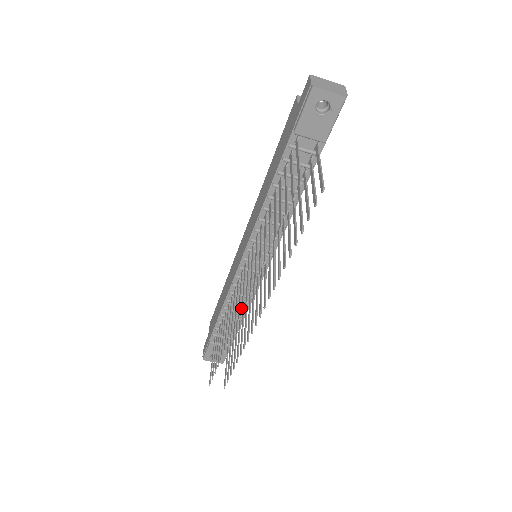
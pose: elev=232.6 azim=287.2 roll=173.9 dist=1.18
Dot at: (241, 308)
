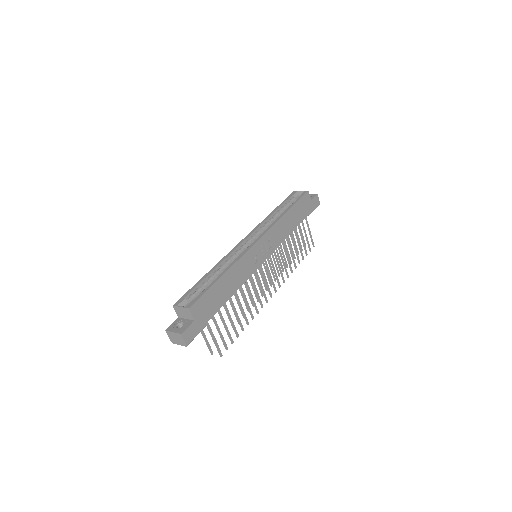
Dot at: occluded
